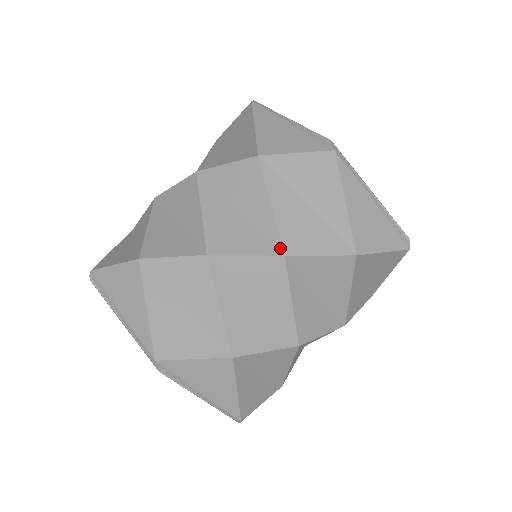
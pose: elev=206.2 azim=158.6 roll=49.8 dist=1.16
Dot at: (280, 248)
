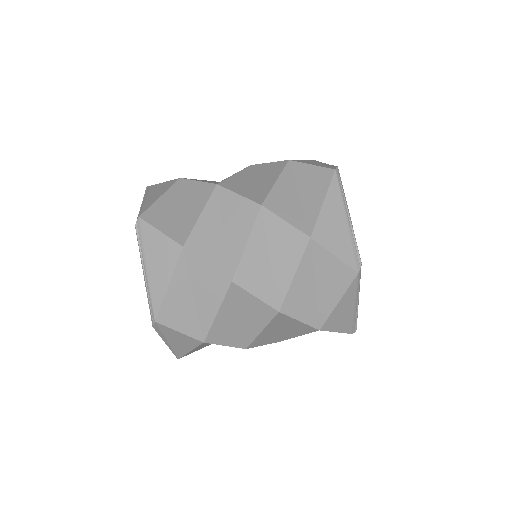
Dot at: (280, 305)
